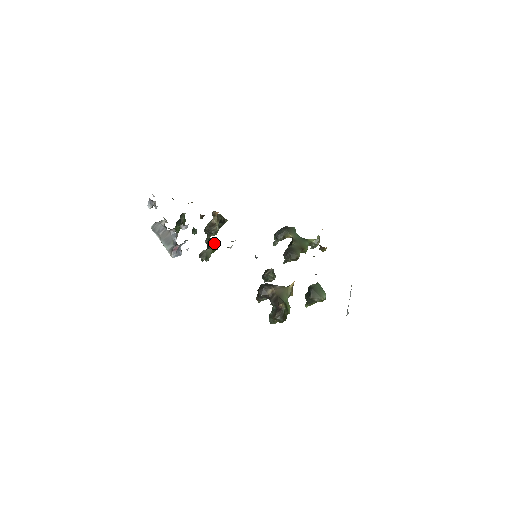
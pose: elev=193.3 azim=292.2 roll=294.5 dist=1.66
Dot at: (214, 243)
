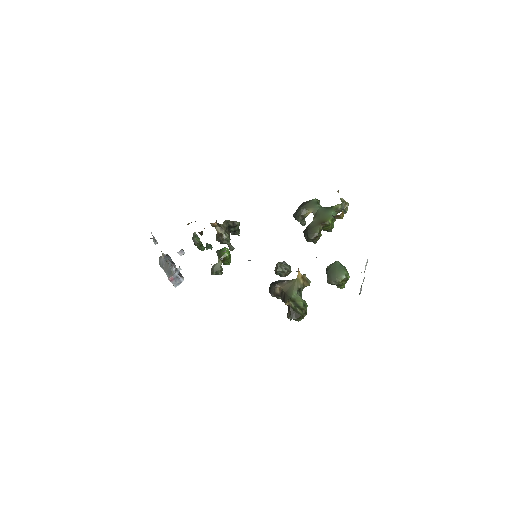
Dot at: (222, 254)
